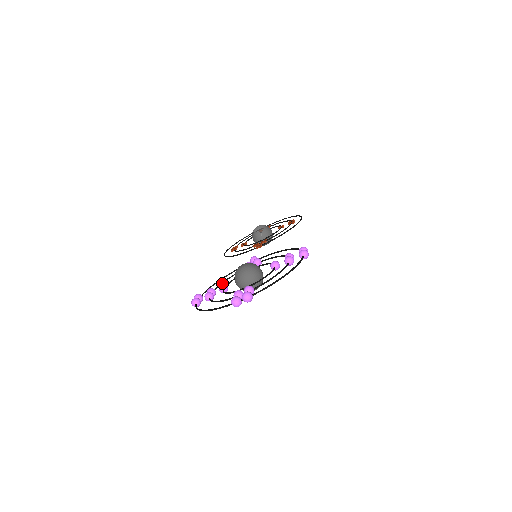
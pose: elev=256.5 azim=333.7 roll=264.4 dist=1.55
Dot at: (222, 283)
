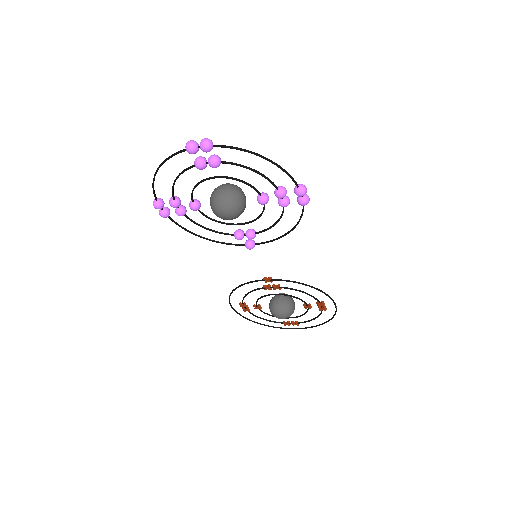
Dot at: (200, 225)
